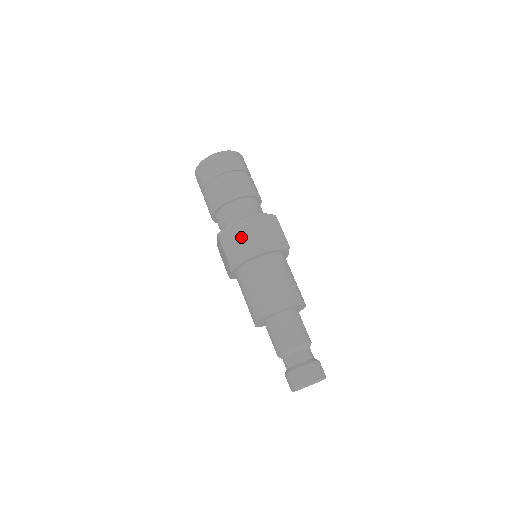
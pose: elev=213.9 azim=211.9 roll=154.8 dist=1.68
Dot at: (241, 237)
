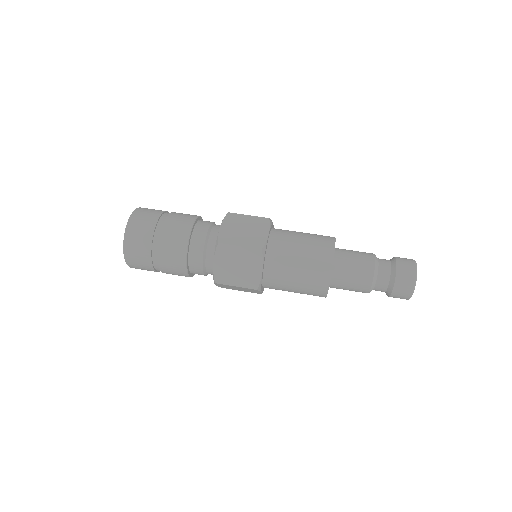
Dot at: (235, 262)
